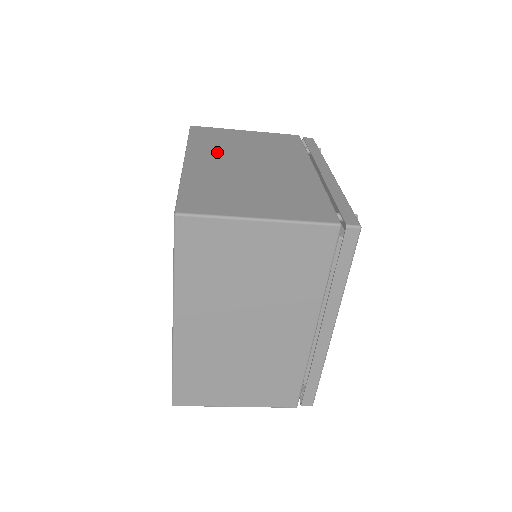
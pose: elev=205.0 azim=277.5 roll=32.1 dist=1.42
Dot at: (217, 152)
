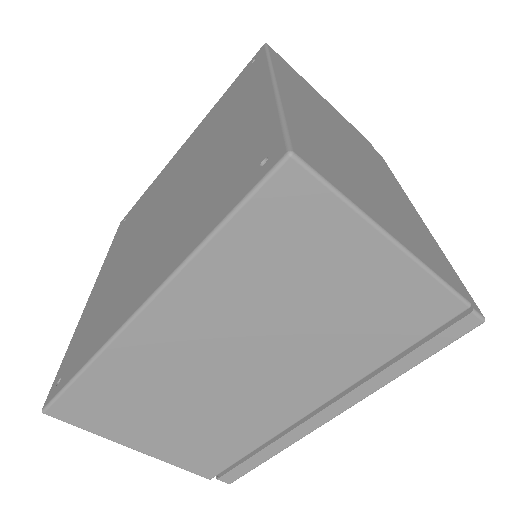
Dot at: (306, 99)
